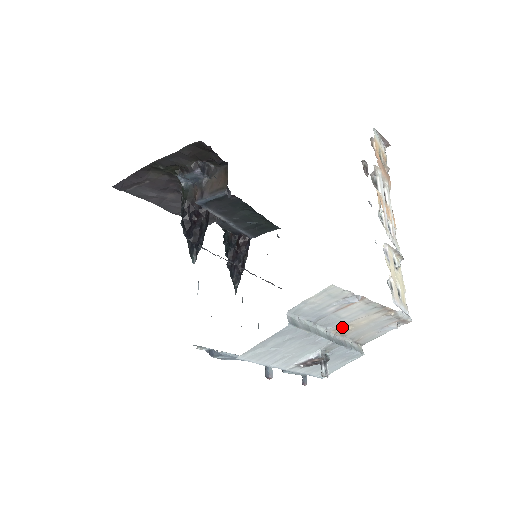
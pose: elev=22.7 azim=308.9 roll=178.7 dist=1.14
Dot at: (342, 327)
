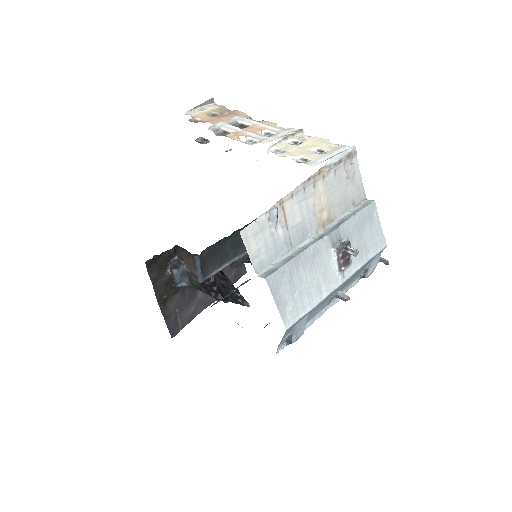
Dot at: (318, 221)
